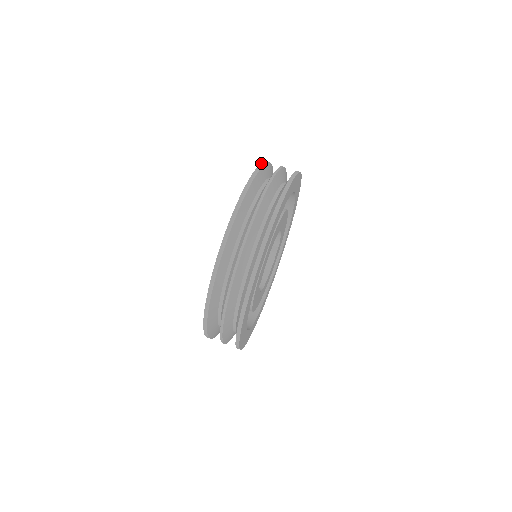
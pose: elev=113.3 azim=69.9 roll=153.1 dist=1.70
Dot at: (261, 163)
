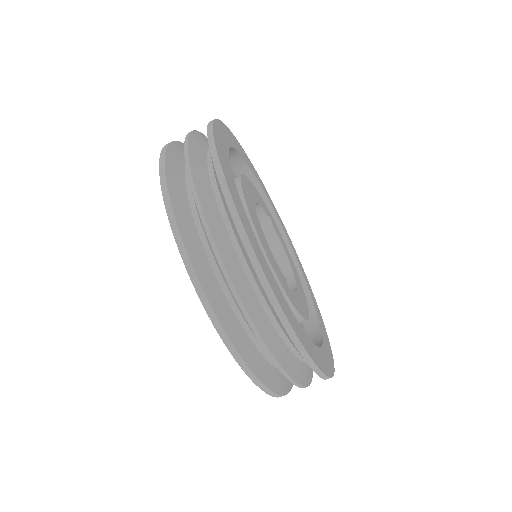
Dot at: (162, 148)
